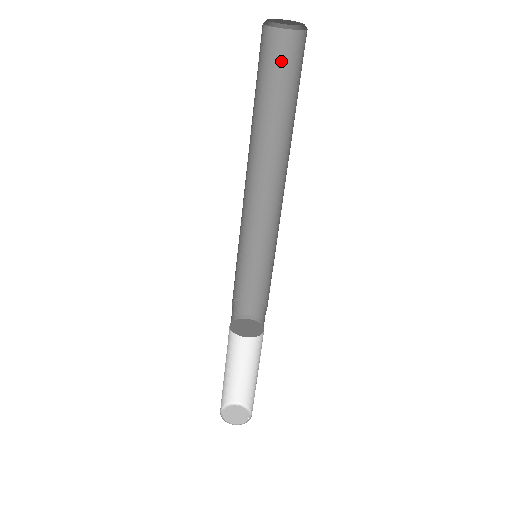
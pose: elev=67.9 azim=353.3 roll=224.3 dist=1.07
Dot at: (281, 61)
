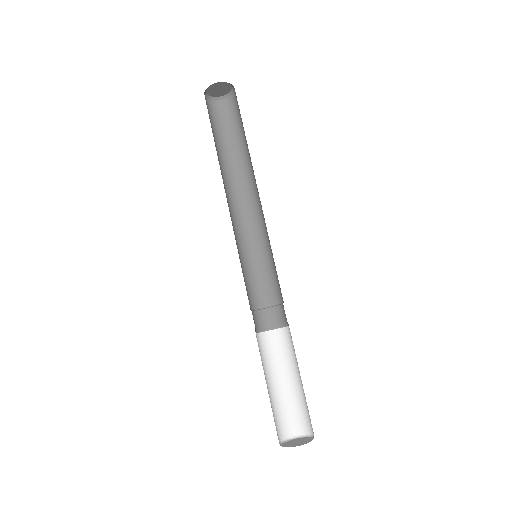
Dot at: (233, 116)
